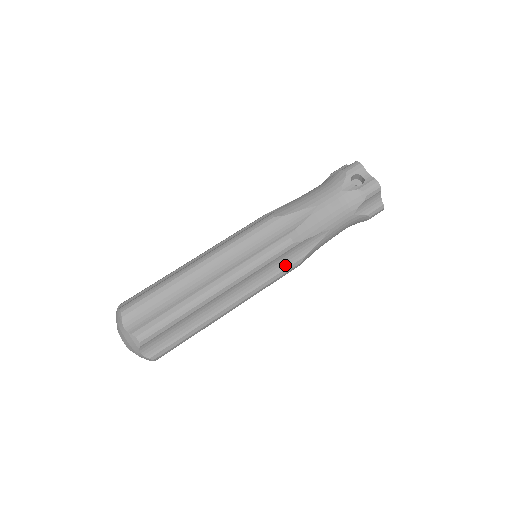
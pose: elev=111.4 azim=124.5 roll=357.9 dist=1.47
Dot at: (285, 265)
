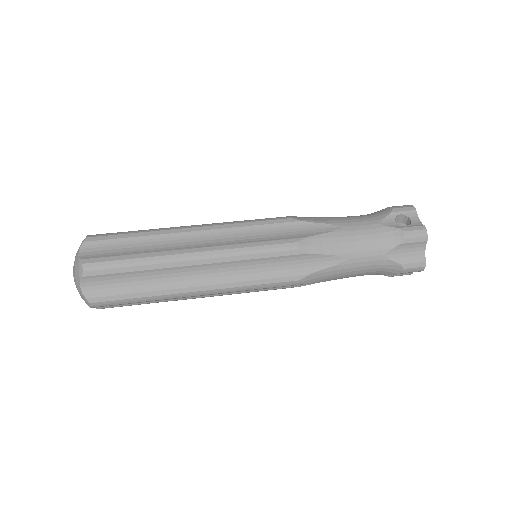
Dot at: (280, 273)
